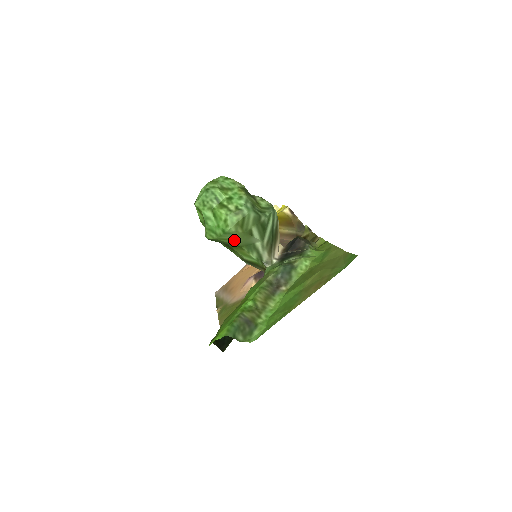
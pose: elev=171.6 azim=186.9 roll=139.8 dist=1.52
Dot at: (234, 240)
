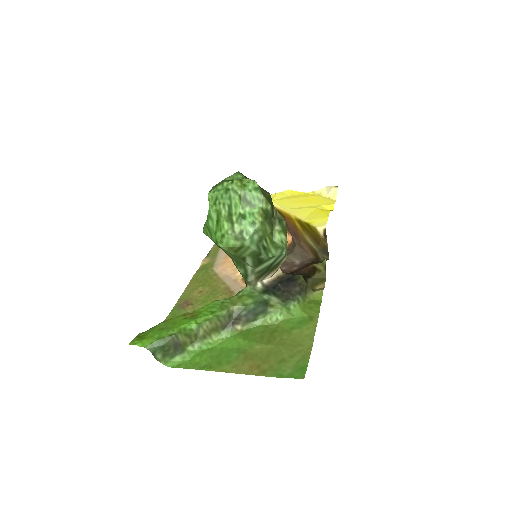
Dot at: (225, 252)
